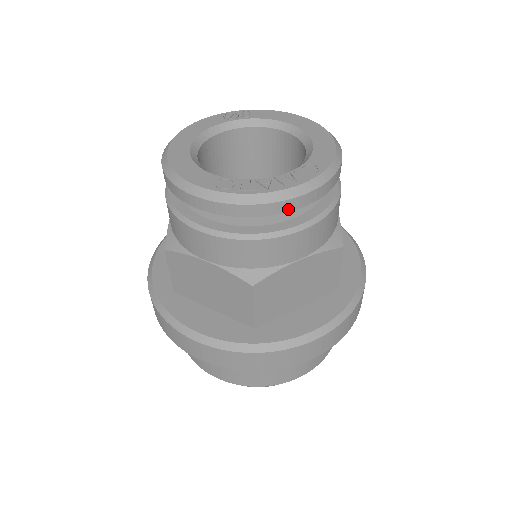
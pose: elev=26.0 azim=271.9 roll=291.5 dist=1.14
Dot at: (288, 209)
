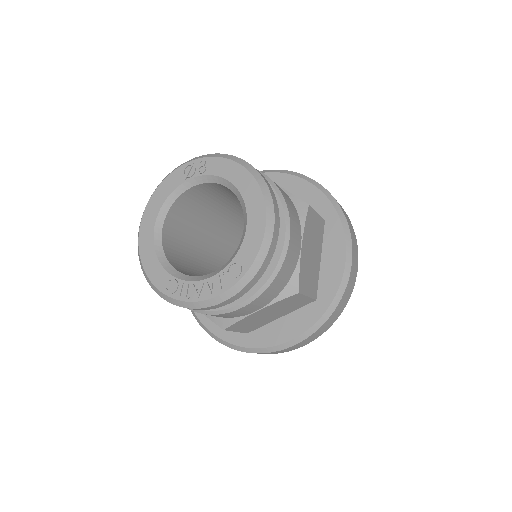
Dot at: (220, 306)
